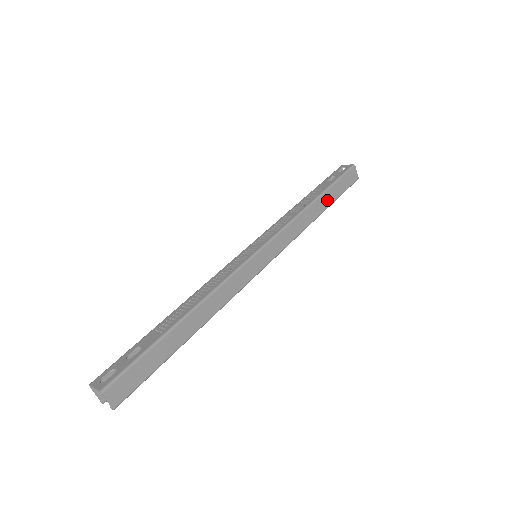
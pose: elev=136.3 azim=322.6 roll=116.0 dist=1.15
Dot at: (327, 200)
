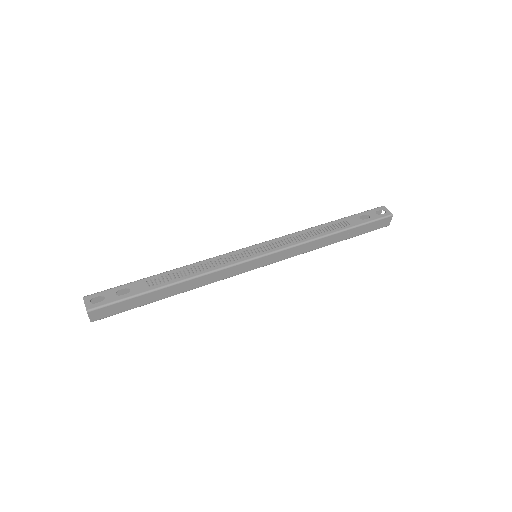
Dot at: (346, 235)
